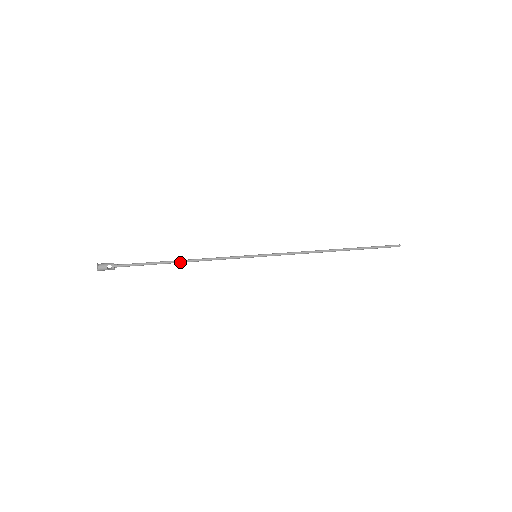
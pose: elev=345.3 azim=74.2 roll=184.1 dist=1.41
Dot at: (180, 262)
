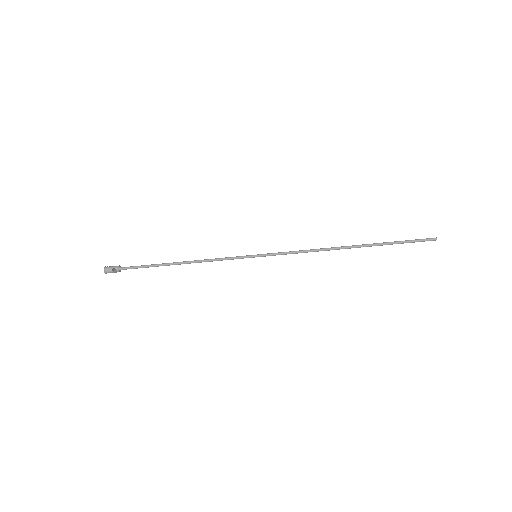
Dot at: (178, 264)
